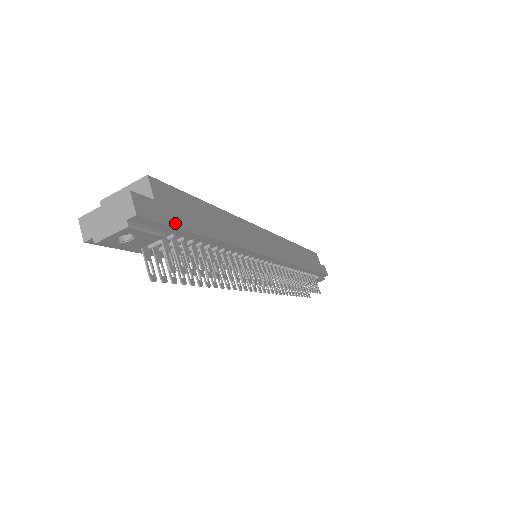
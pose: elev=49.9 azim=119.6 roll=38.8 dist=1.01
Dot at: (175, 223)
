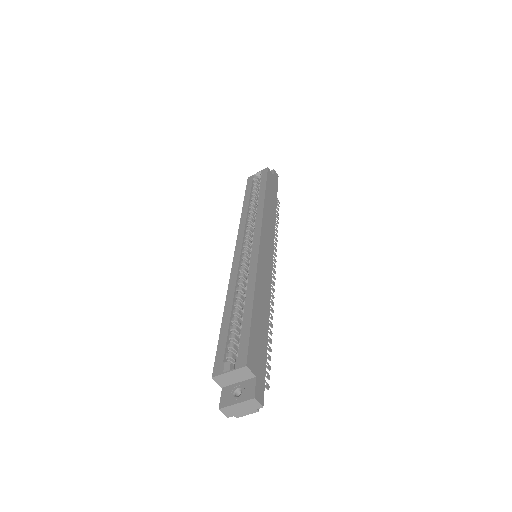
Dot at: (264, 369)
